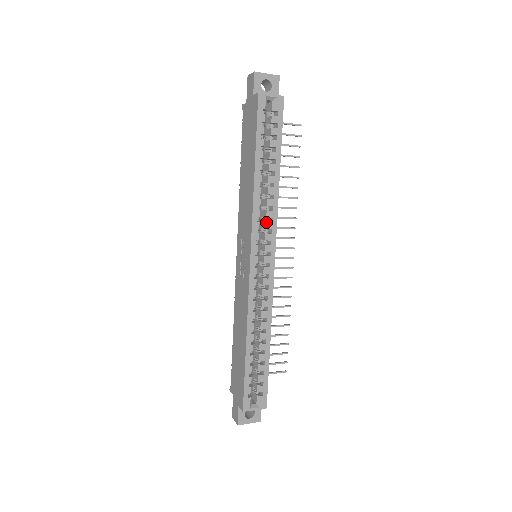
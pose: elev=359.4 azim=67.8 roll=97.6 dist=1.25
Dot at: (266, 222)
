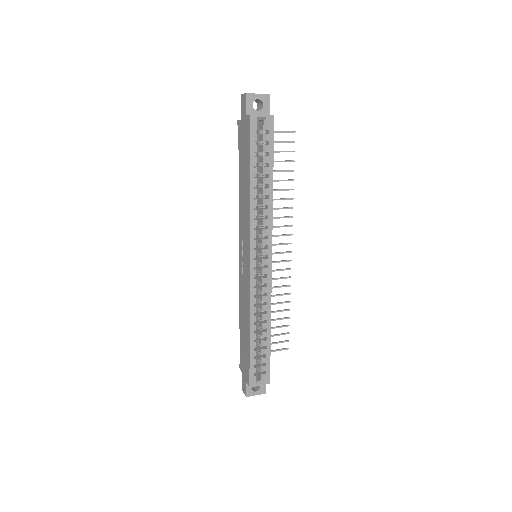
Dot at: (262, 229)
